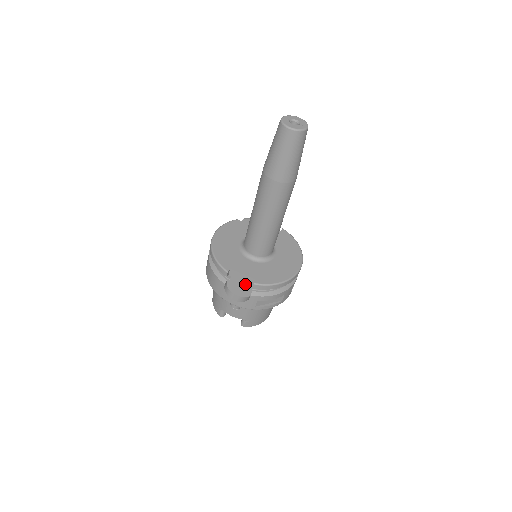
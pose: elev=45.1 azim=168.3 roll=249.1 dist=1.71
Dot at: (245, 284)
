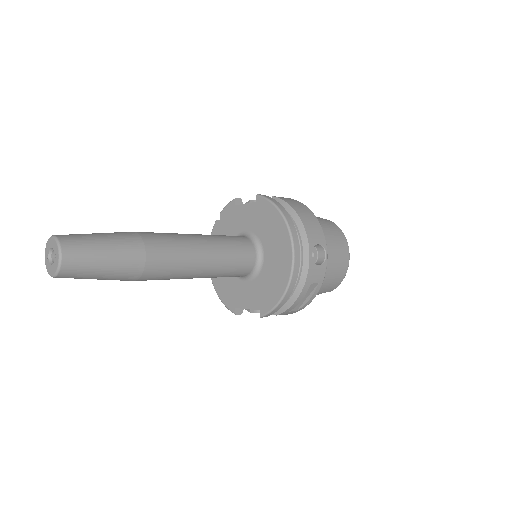
Dot at: occluded
